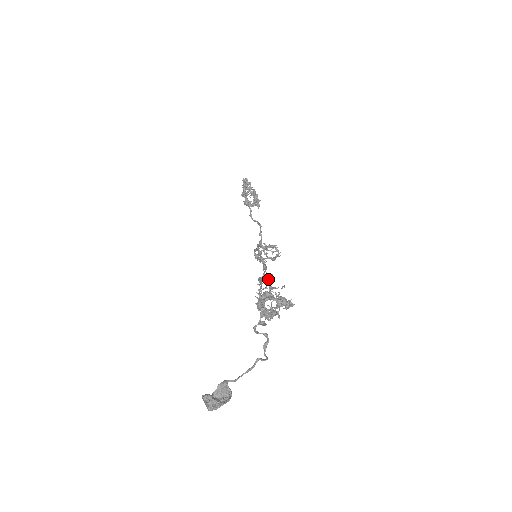
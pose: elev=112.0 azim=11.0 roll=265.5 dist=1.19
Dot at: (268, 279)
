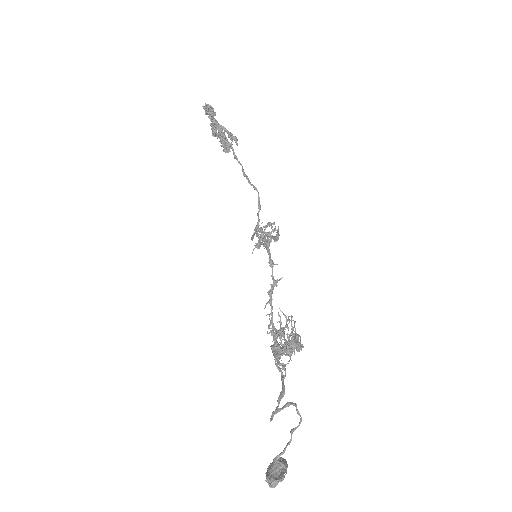
Dot at: (268, 327)
